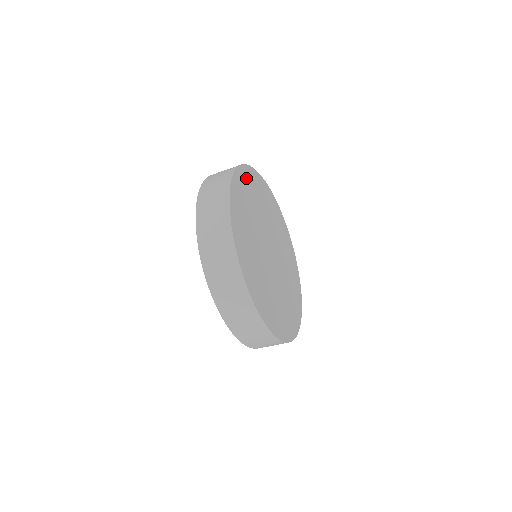
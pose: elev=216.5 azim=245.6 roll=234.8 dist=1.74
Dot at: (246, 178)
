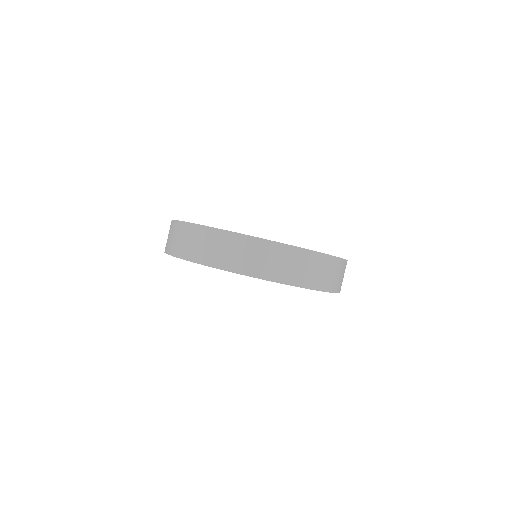
Dot at: occluded
